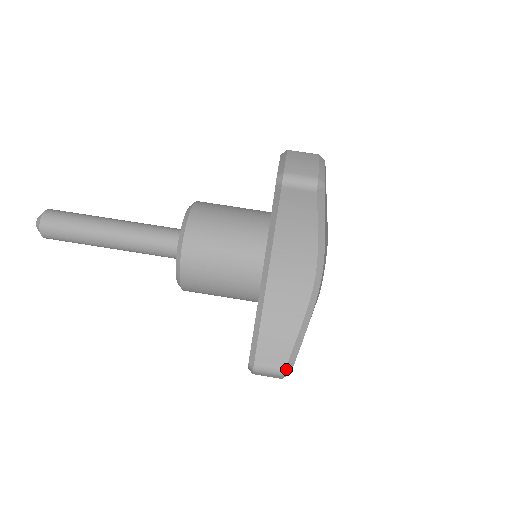
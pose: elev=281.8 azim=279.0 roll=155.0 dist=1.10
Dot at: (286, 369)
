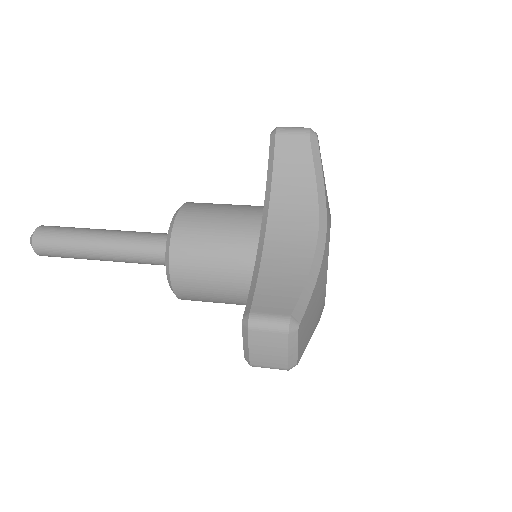
Dot at: (291, 319)
